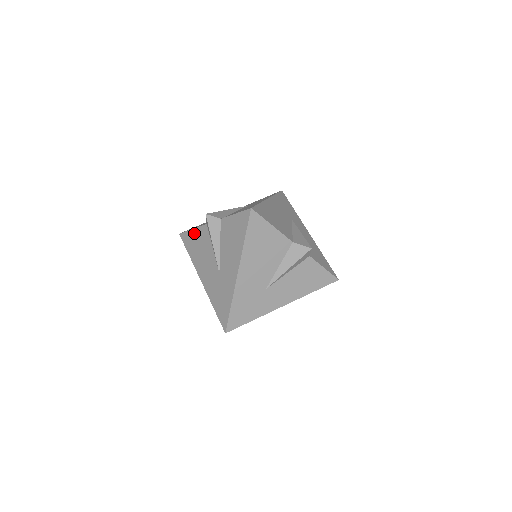
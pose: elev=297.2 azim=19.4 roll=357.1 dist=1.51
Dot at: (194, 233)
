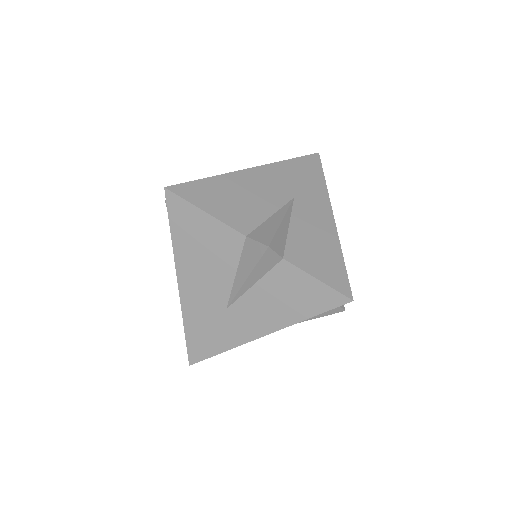
Dot at: occluded
